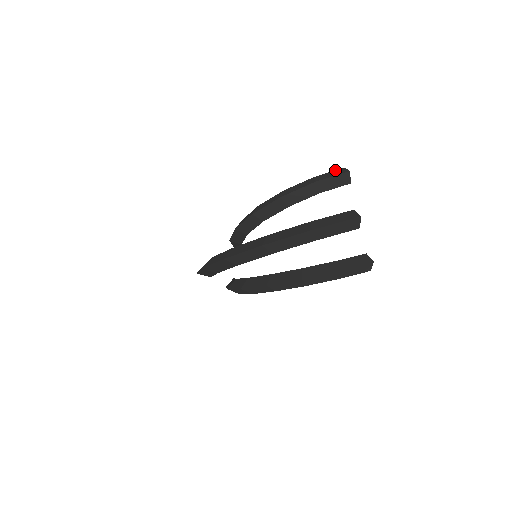
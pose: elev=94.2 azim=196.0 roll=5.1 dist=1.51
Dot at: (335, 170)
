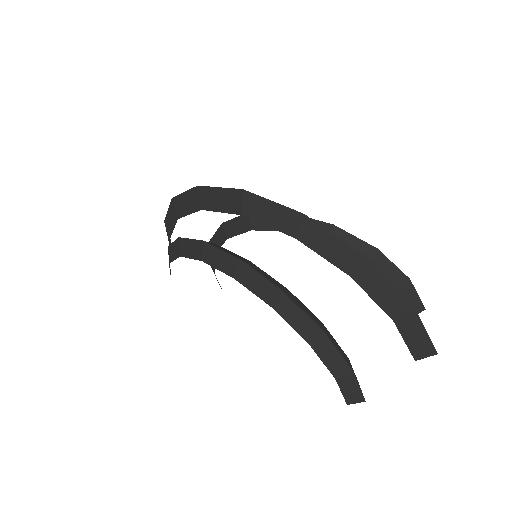
Dot at: occluded
